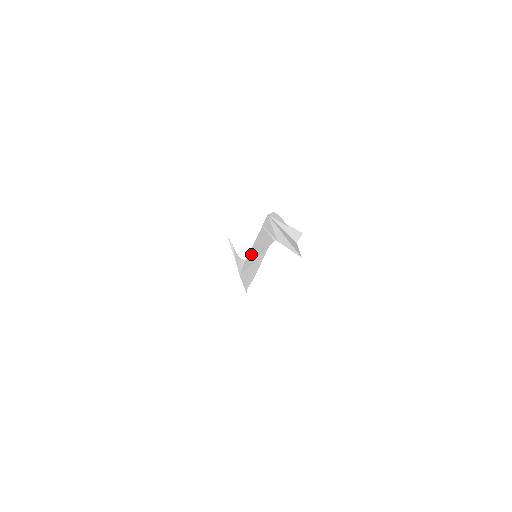
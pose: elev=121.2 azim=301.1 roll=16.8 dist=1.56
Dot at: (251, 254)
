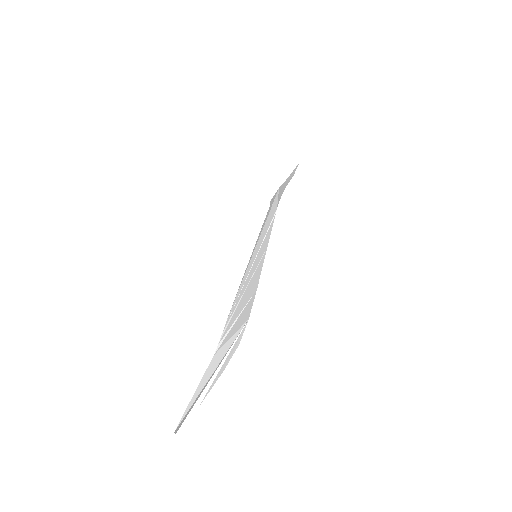
Dot at: (266, 236)
